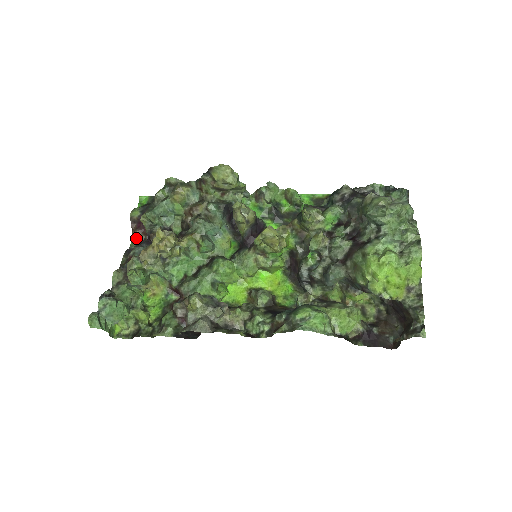
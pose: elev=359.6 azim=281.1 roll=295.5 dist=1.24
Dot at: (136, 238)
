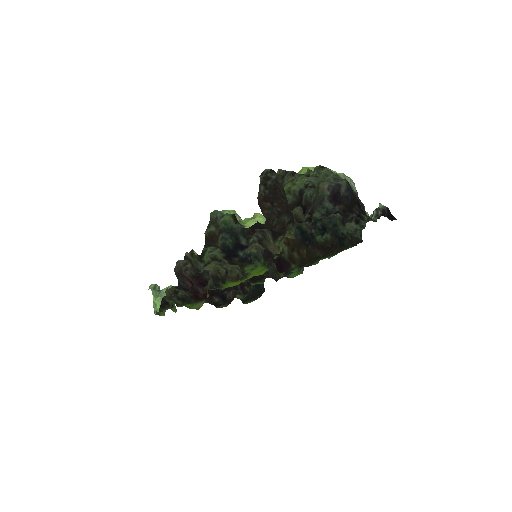
Dot at: (225, 304)
